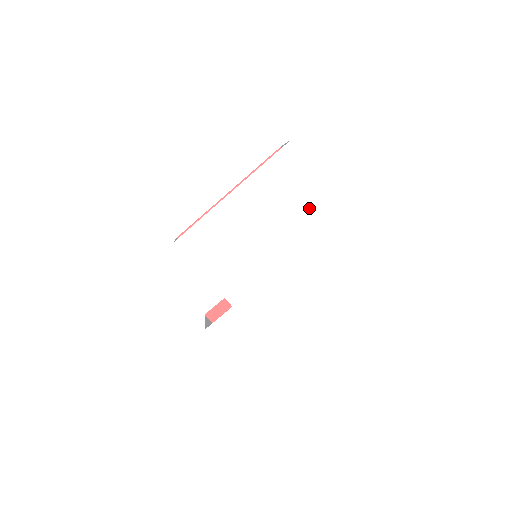
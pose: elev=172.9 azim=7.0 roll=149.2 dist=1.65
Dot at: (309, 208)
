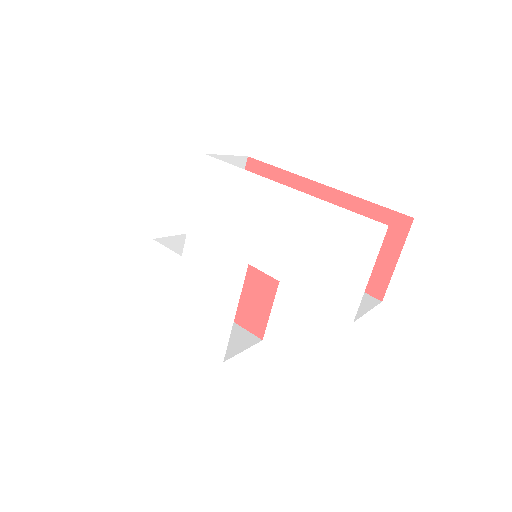
Dot at: (317, 295)
